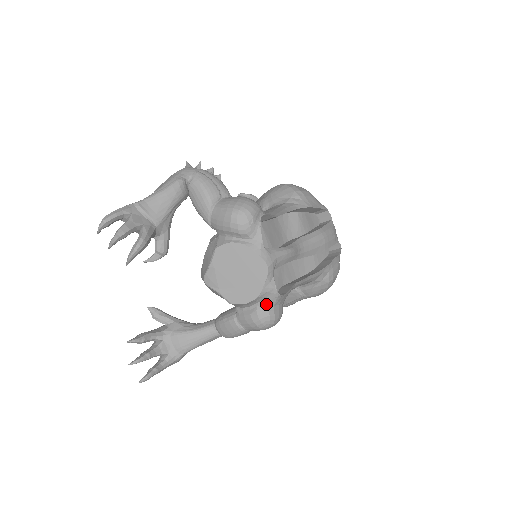
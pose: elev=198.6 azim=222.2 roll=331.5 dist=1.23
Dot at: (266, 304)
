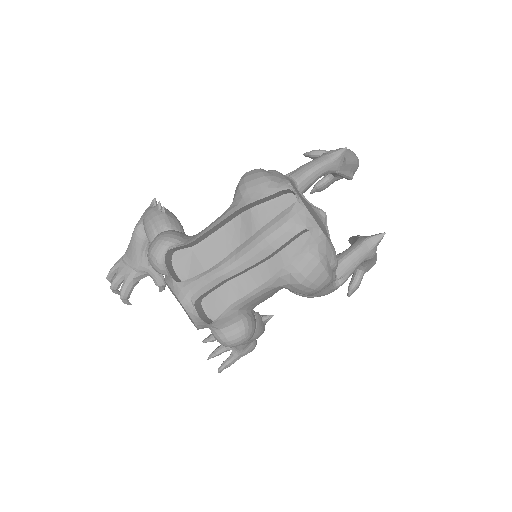
Dot at: (211, 329)
